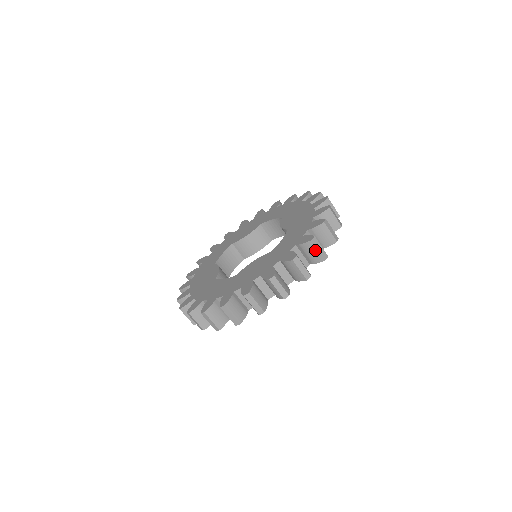
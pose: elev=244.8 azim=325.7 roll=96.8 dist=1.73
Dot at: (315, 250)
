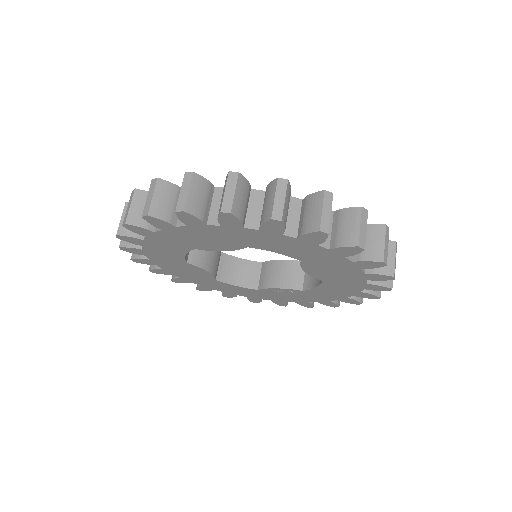
Dot at: occluded
